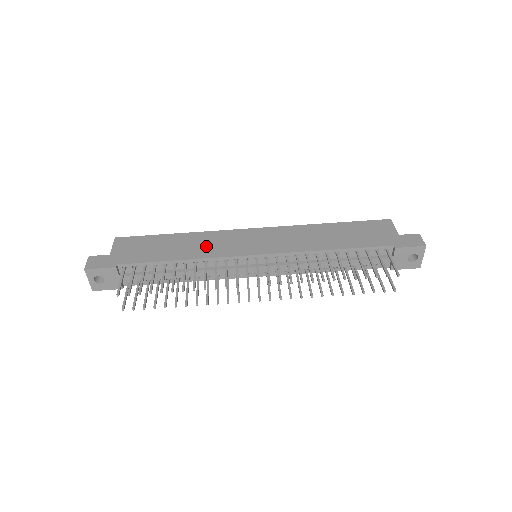
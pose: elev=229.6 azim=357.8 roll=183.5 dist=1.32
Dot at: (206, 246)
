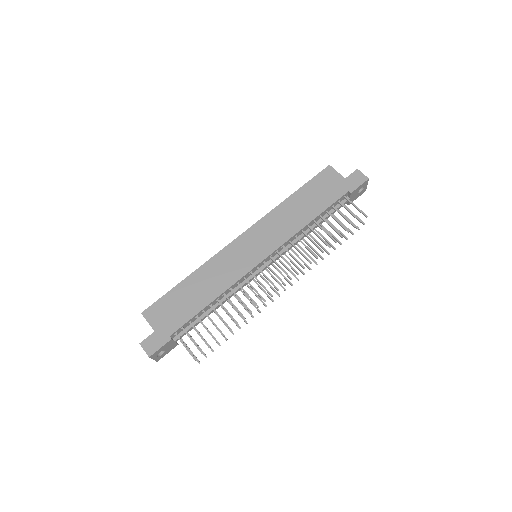
Dot at: (220, 276)
